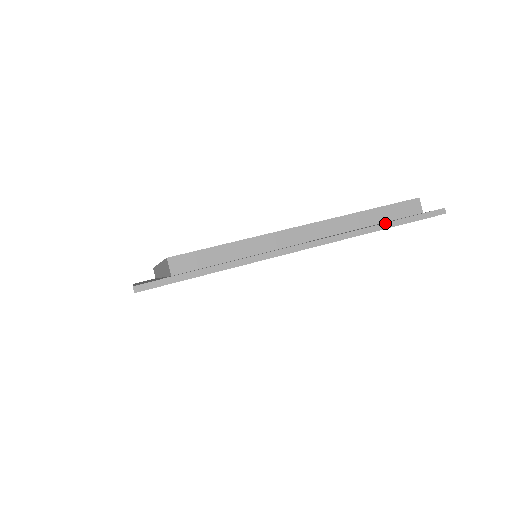
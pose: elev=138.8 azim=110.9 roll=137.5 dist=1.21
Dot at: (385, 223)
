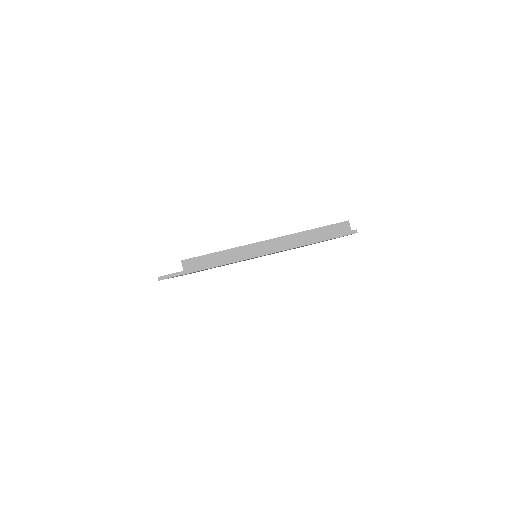
Dot at: (312, 240)
